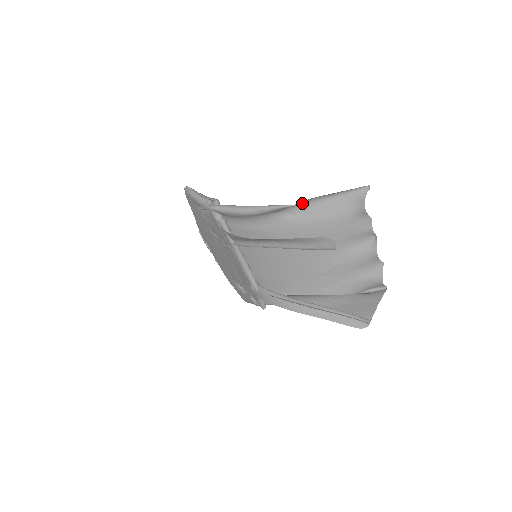
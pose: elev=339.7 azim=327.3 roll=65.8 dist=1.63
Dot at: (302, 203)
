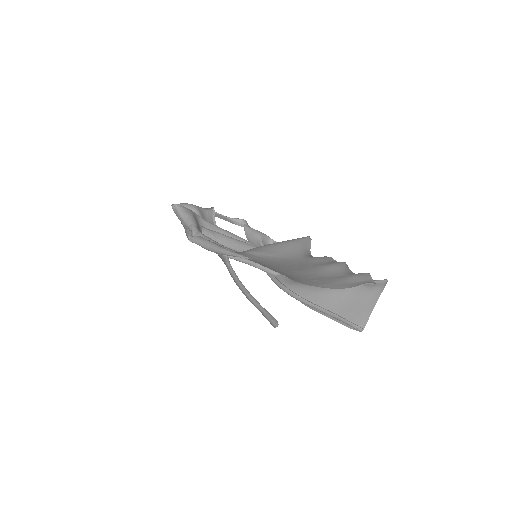
Dot at: (256, 247)
